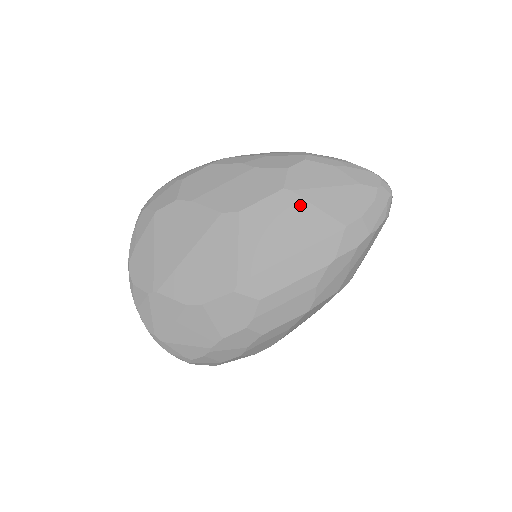
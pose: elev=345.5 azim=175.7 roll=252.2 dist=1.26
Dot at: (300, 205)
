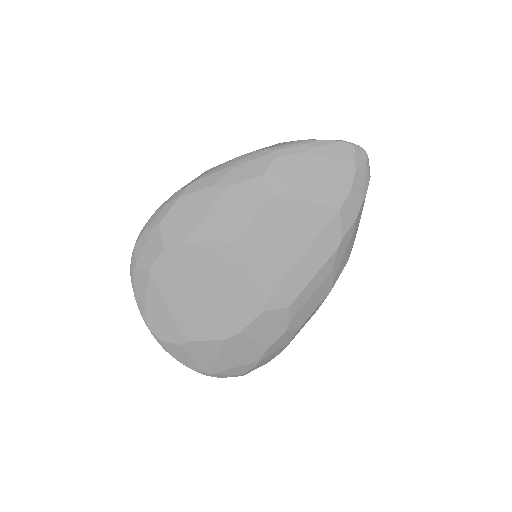
Dot at: (290, 207)
